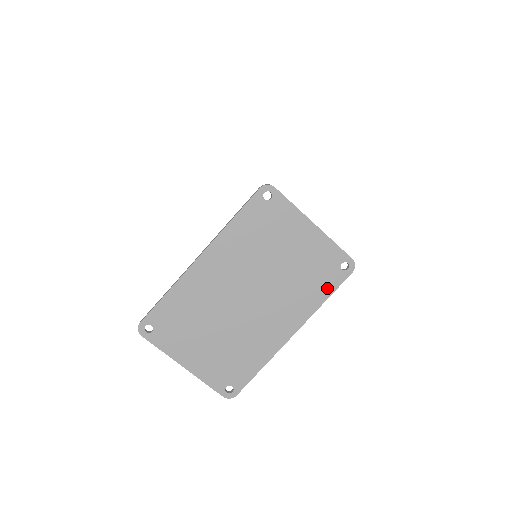
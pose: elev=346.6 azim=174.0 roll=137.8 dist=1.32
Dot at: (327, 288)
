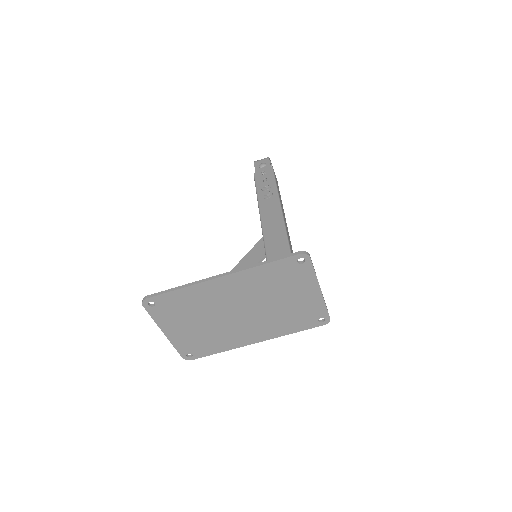
Dot at: (300, 327)
